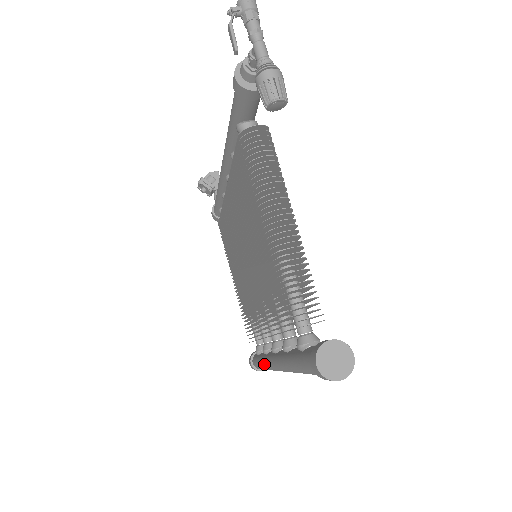
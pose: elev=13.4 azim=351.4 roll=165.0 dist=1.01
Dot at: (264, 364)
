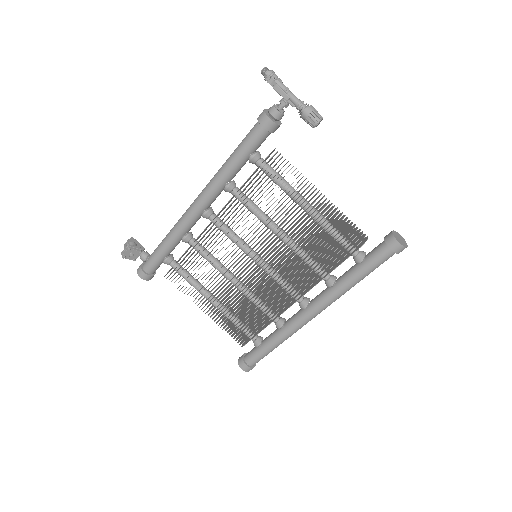
Dot at: (284, 336)
